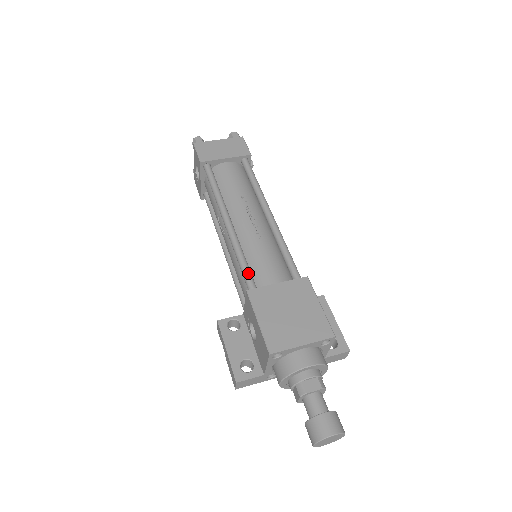
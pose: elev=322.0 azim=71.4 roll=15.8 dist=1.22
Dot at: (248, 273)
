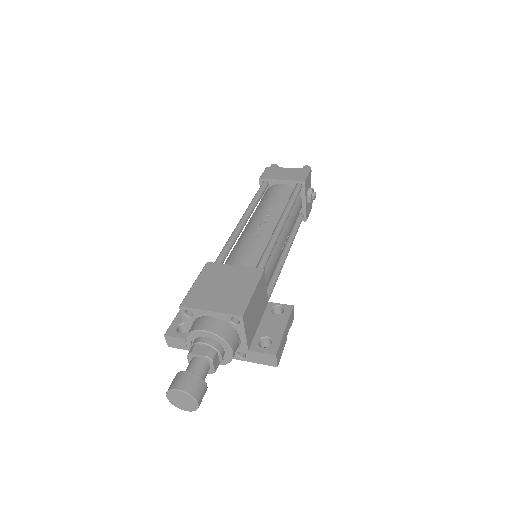
Dot at: (222, 254)
